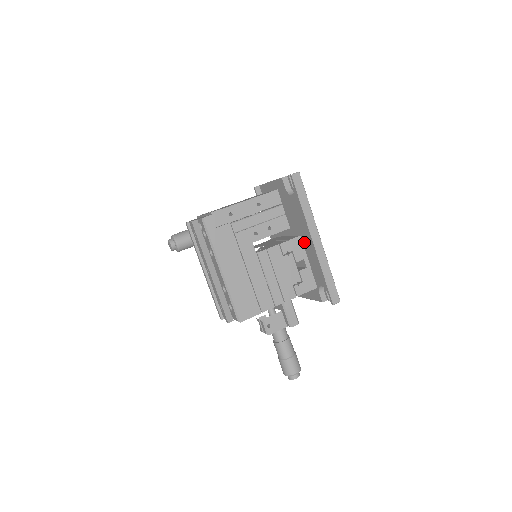
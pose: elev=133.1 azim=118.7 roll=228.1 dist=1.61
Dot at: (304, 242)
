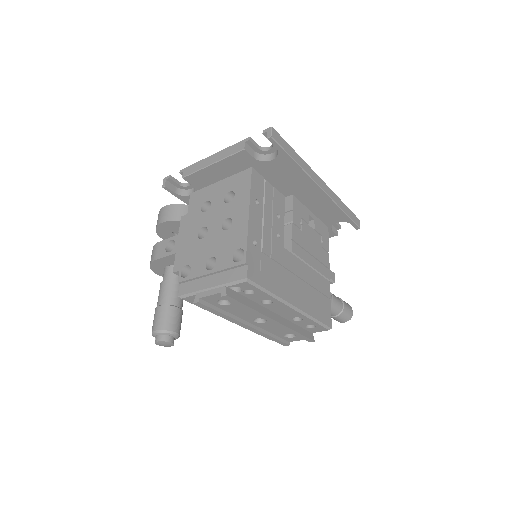
Dot at: (302, 198)
